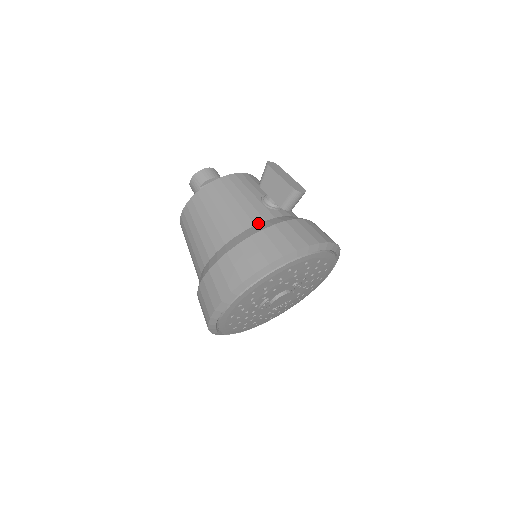
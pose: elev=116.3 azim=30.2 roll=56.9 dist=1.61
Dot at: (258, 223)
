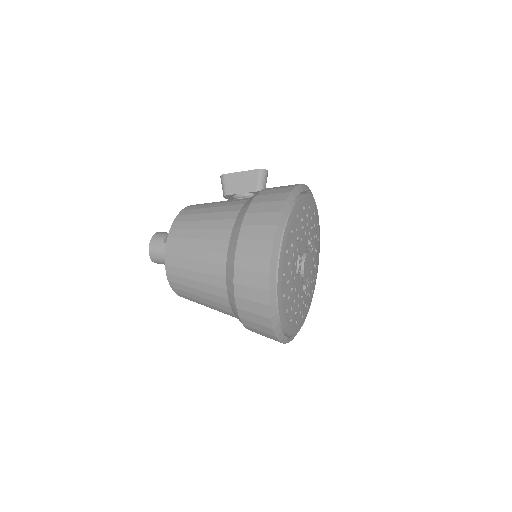
Dot at: (250, 198)
